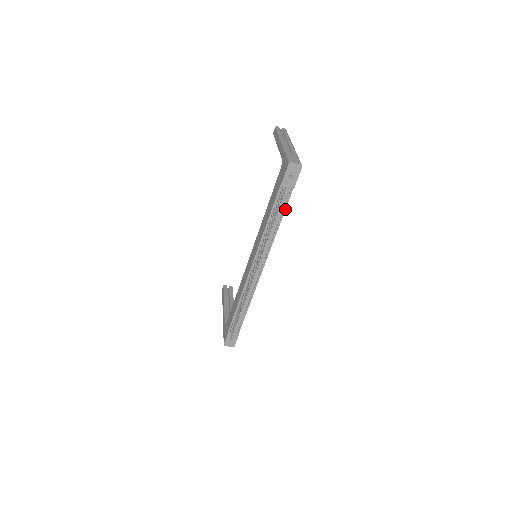
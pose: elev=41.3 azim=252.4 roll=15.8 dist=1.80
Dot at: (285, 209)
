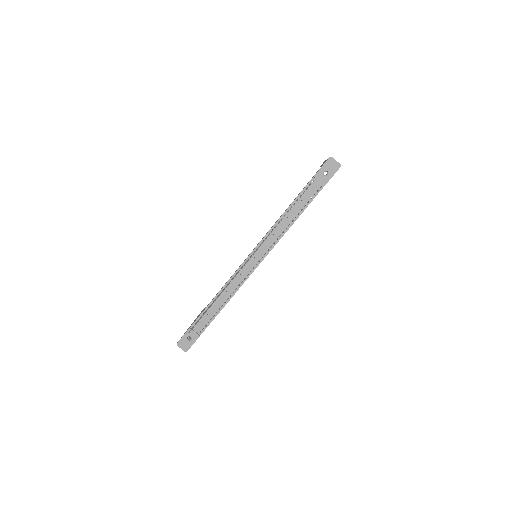
Dot at: (307, 206)
